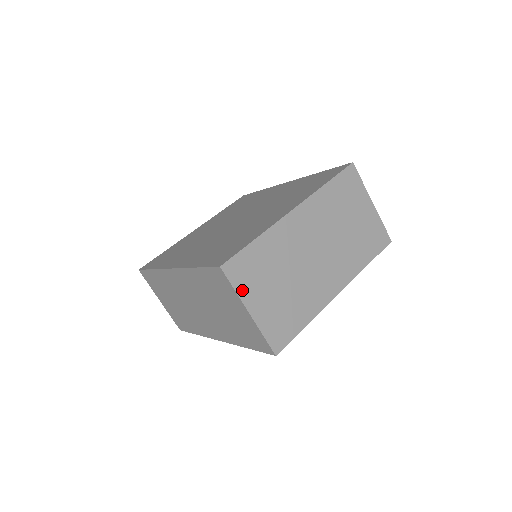
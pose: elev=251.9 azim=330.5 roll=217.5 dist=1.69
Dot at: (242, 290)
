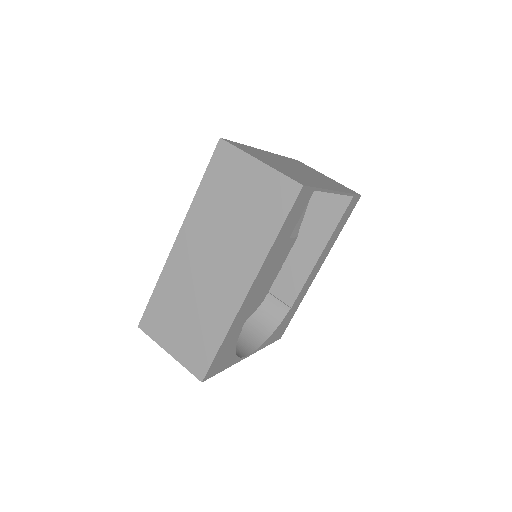
Dot at: (246, 152)
